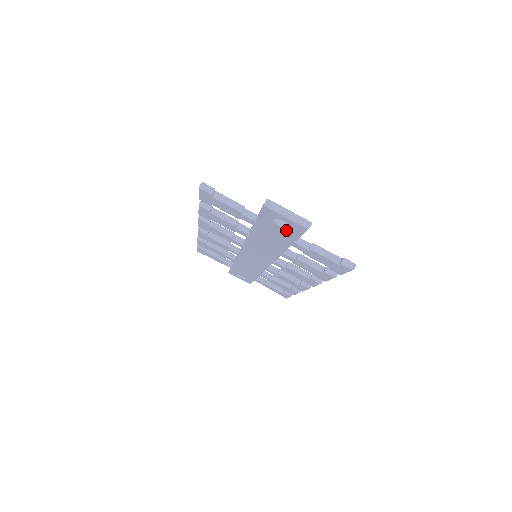
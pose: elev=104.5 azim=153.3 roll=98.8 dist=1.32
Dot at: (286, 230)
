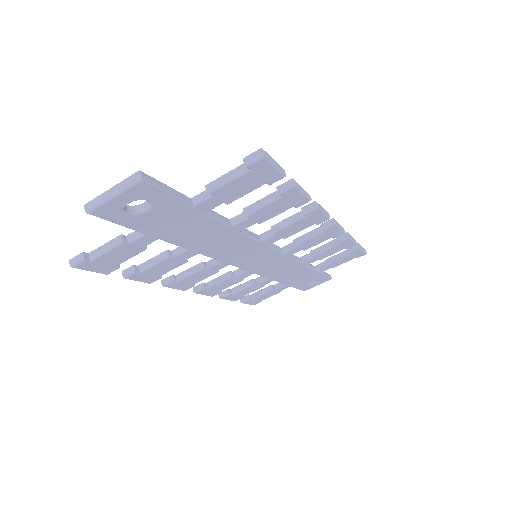
Dot at: (157, 207)
